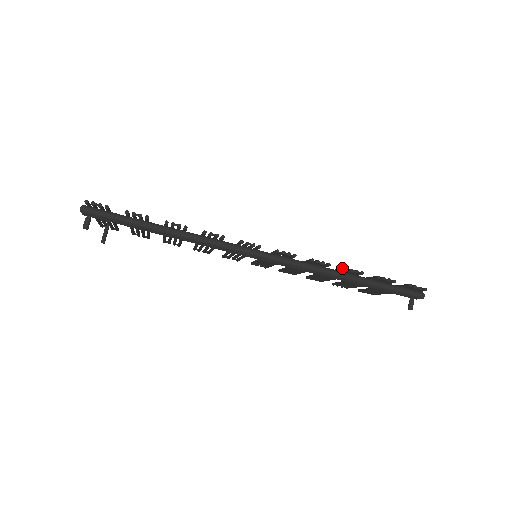
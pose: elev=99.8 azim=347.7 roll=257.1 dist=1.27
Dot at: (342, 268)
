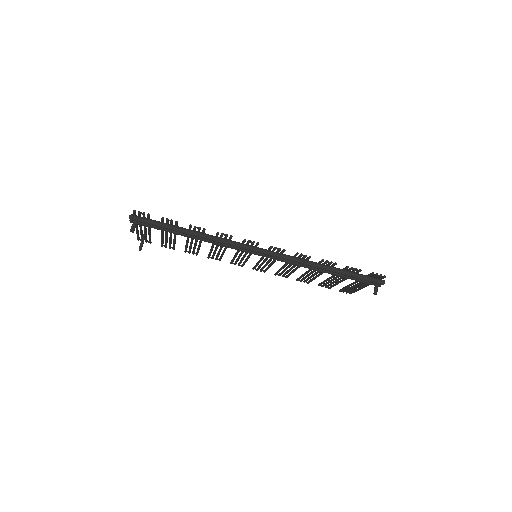
Dot at: occluded
